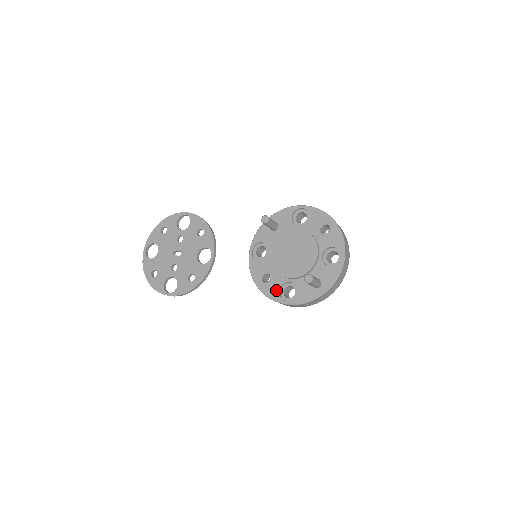
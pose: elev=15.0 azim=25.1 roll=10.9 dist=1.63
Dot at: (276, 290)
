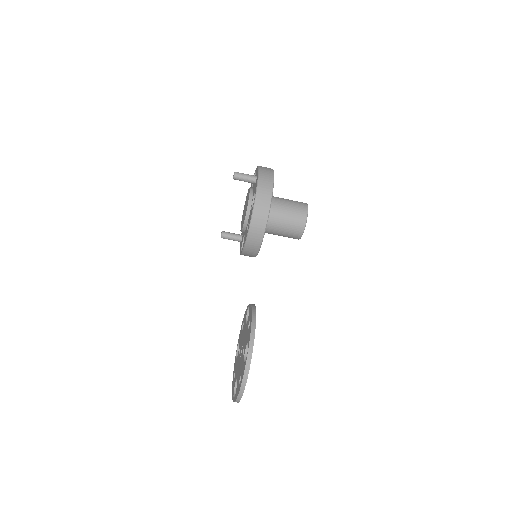
Dot at: (251, 212)
